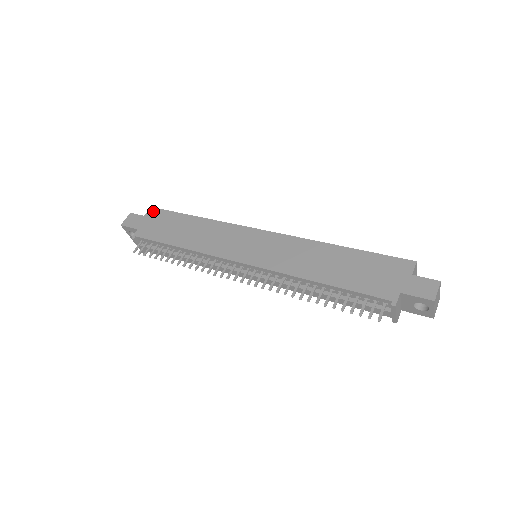
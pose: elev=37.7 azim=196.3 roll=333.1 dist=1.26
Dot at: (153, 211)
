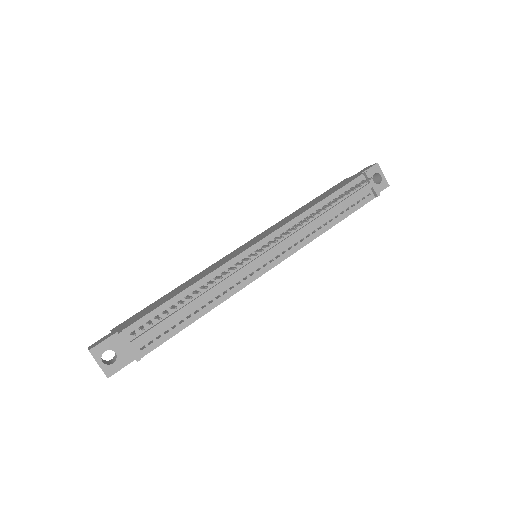
Dot at: (118, 326)
